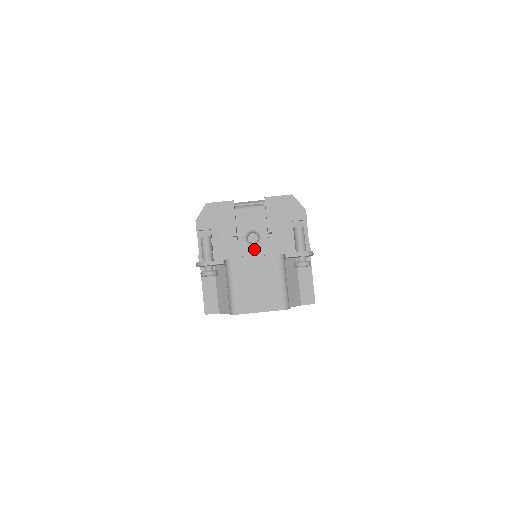
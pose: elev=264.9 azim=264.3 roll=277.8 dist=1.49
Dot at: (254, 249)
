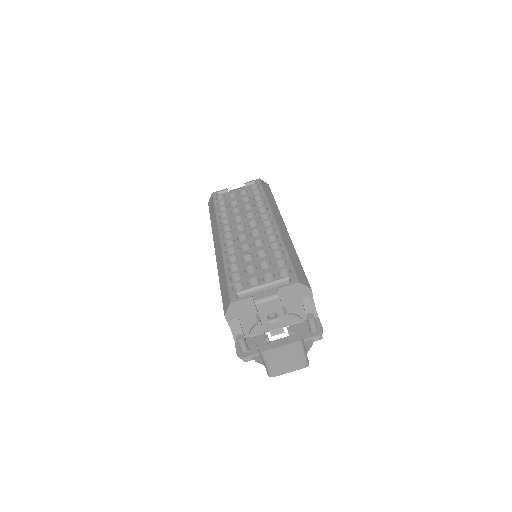
Dot at: (275, 324)
